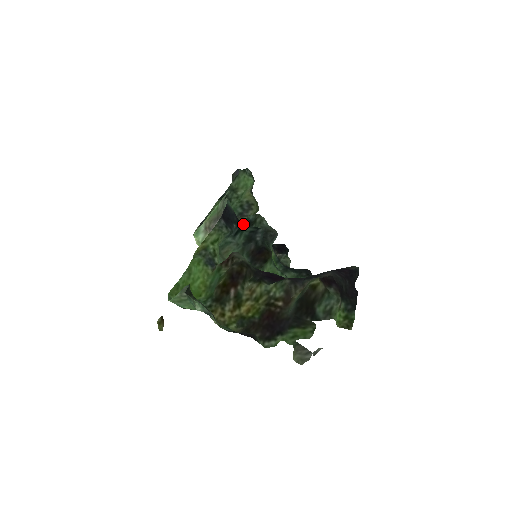
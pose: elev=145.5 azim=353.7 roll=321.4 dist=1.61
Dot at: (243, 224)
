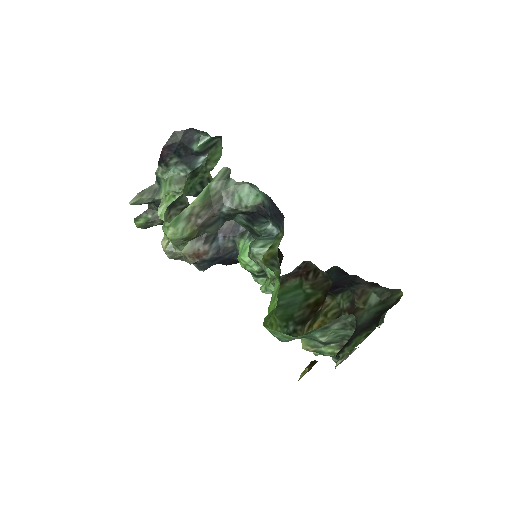
Dot at: (269, 220)
